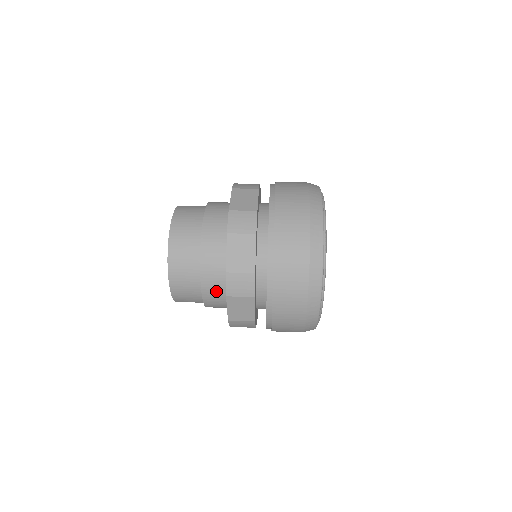
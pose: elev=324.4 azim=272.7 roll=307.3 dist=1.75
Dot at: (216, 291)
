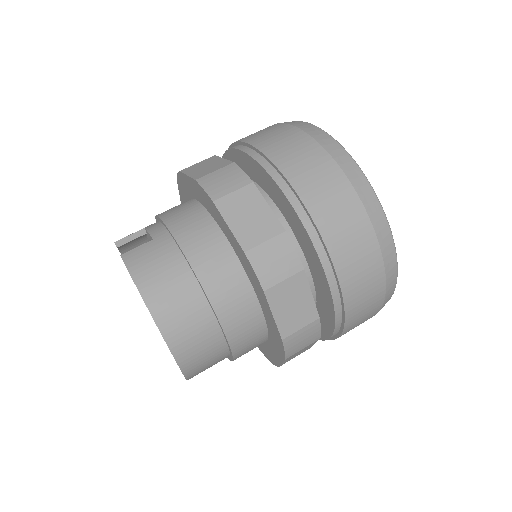
Dot at: (252, 348)
